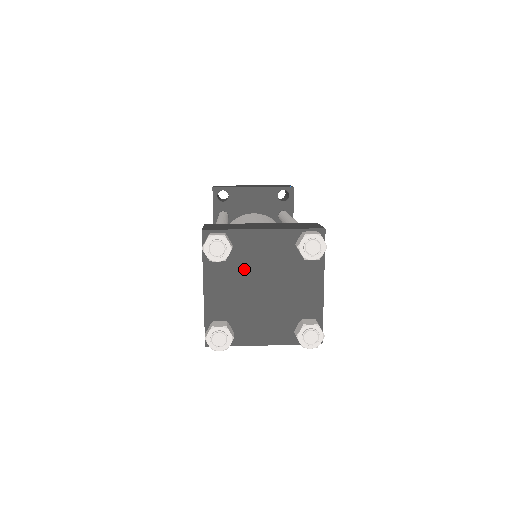
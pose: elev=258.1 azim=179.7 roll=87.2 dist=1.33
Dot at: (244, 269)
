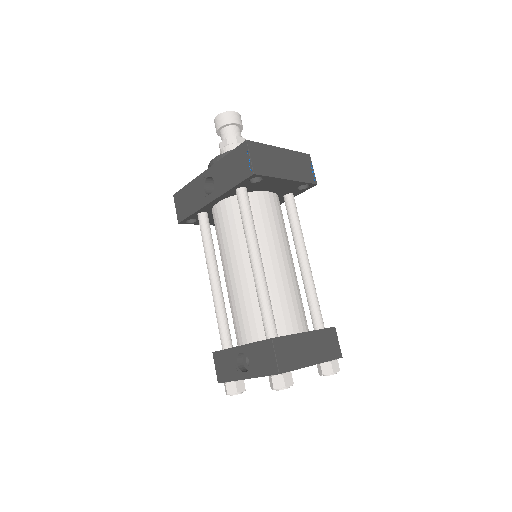
Dot at: occluded
